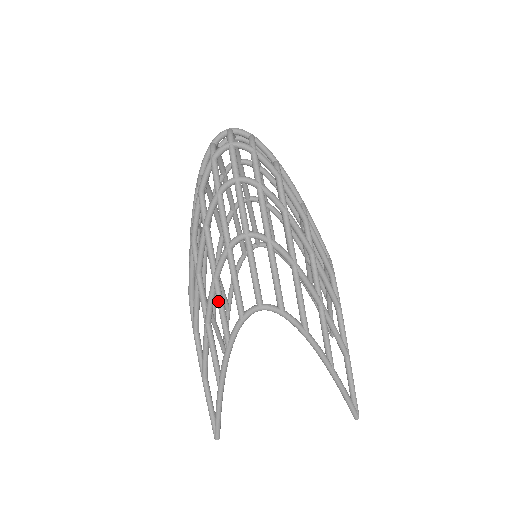
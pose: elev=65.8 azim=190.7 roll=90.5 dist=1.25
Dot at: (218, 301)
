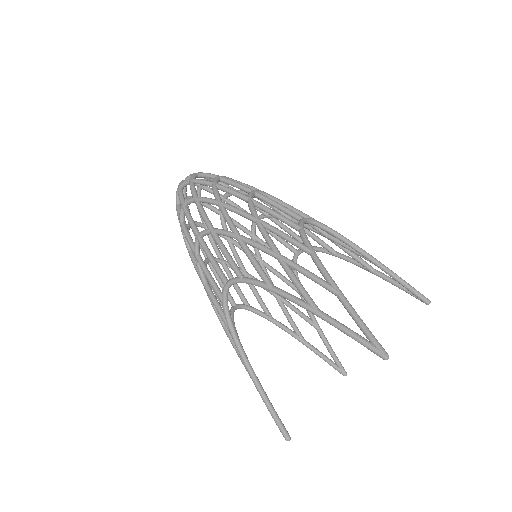
Dot at: (274, 228)
